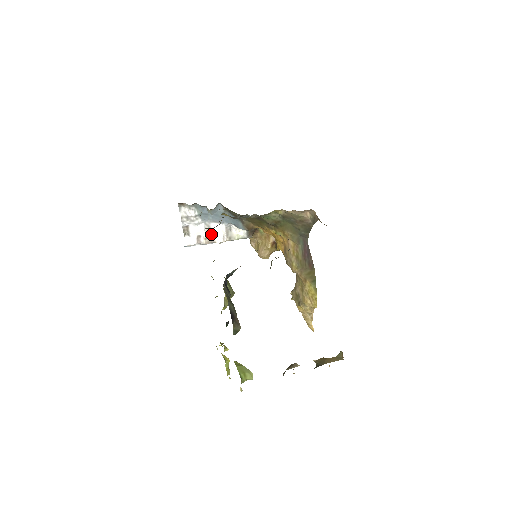
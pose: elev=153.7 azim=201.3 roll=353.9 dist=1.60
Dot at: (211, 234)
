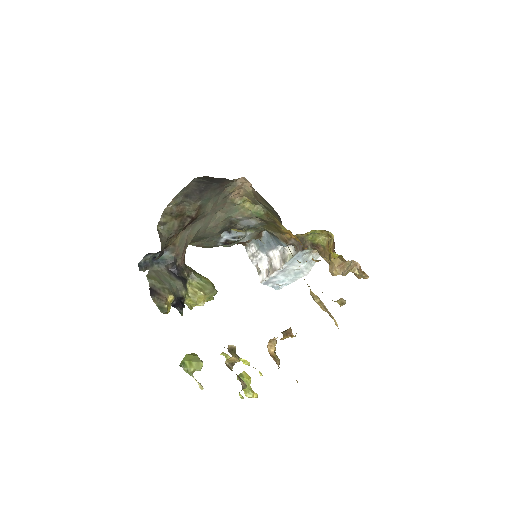
Dot at: (273, 264)
